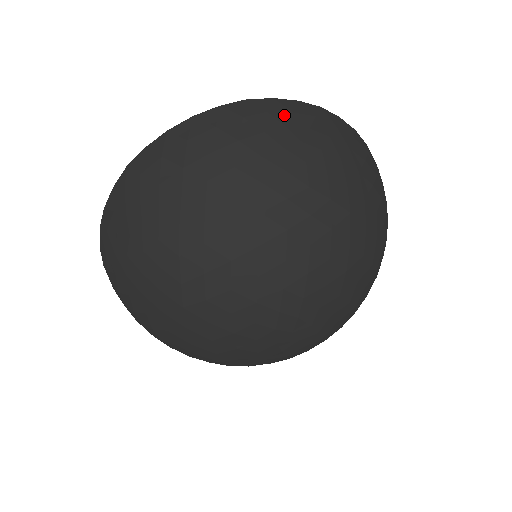
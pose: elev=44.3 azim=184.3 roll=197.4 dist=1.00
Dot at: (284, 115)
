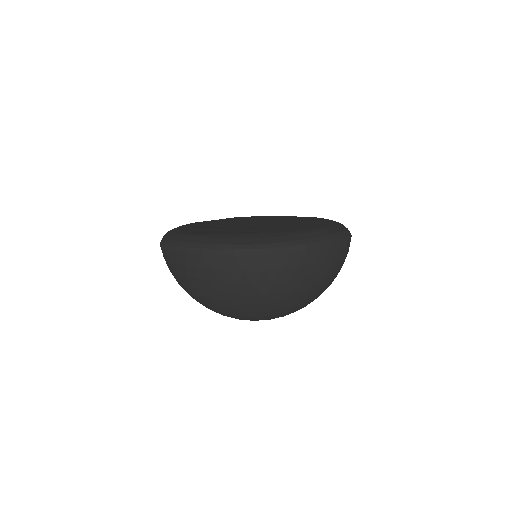
Dot at: (193, 269)
